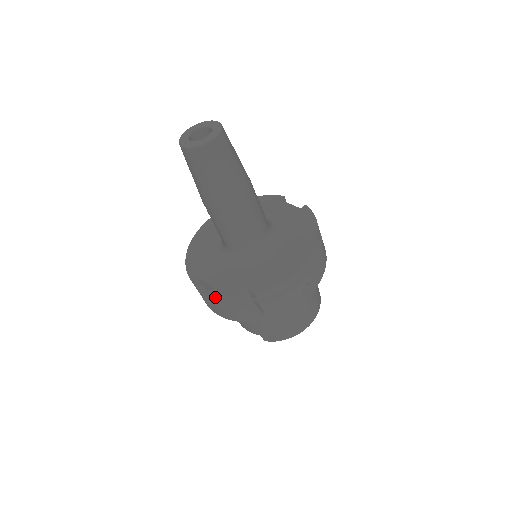
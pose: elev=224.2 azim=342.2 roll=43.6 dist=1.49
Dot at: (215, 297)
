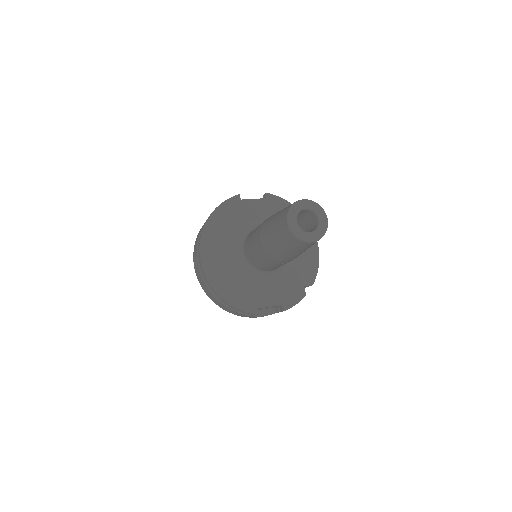
Dot at: (287, 309)
